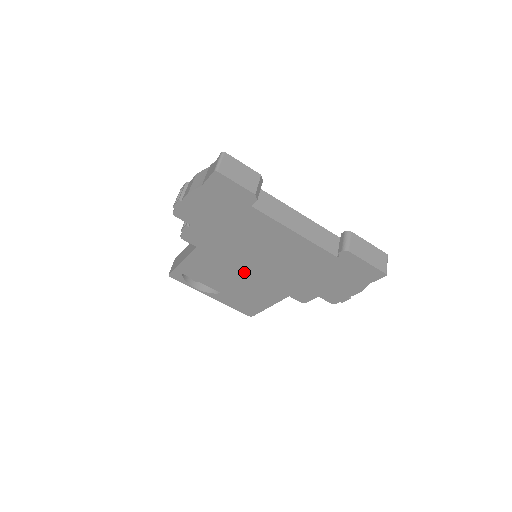
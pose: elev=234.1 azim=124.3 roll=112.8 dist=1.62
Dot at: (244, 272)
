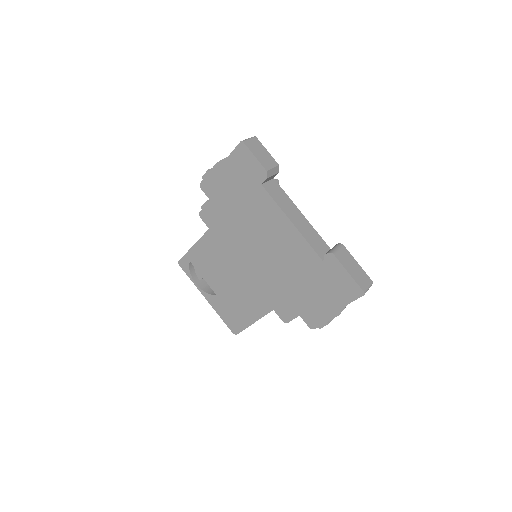
Dot at: (241, 268)
